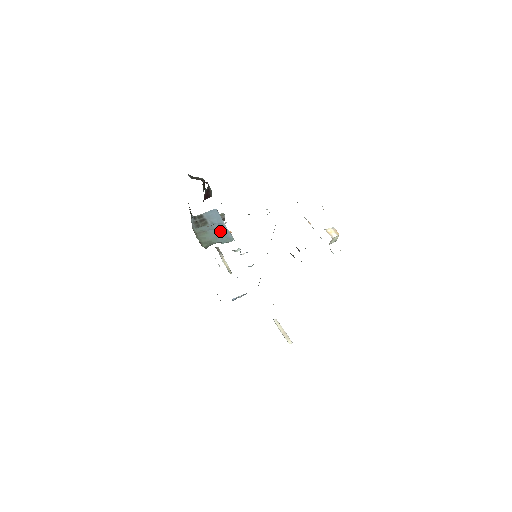
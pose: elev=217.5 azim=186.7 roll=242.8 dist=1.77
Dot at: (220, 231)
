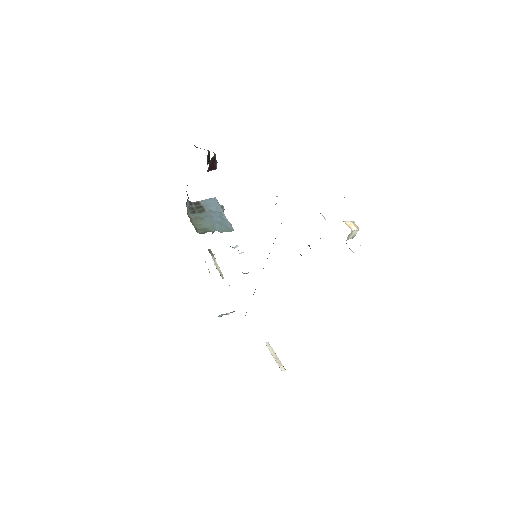
Dot at: (219, 220)
